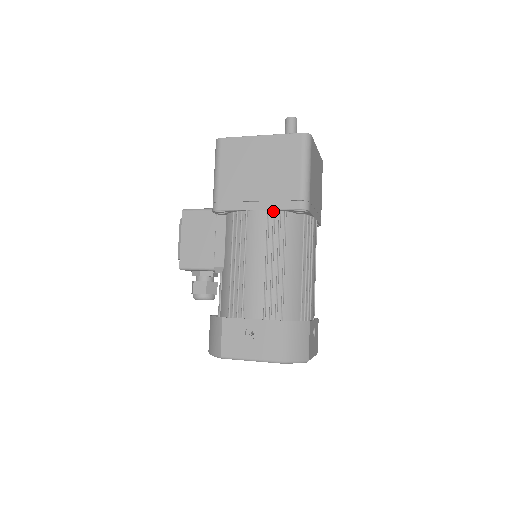
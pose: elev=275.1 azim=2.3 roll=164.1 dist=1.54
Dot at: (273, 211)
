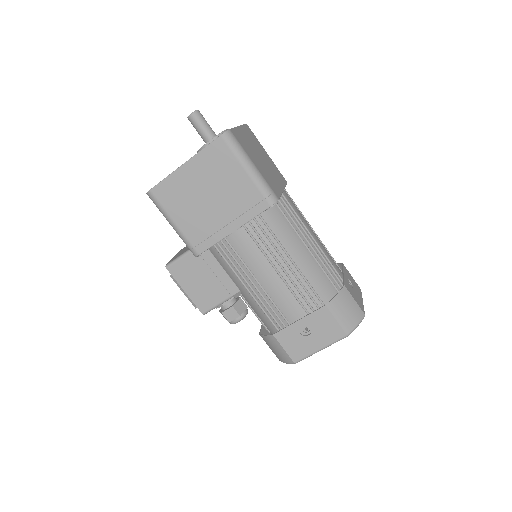
Dot at: (248, 223)
